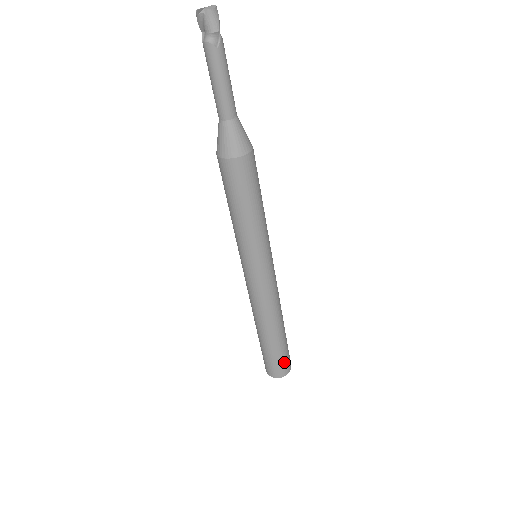
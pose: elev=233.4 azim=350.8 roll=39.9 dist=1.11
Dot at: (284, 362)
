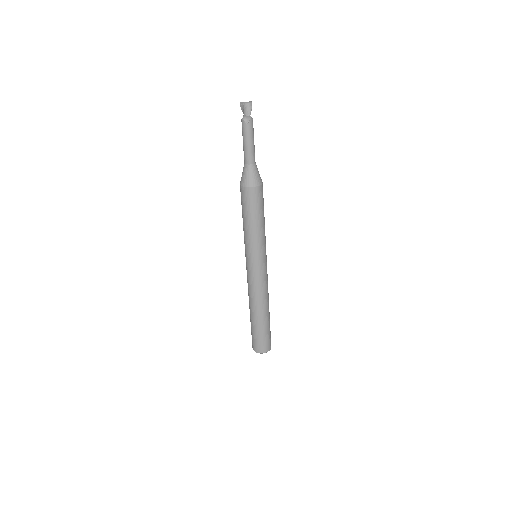
Dot at: (263, 342)
